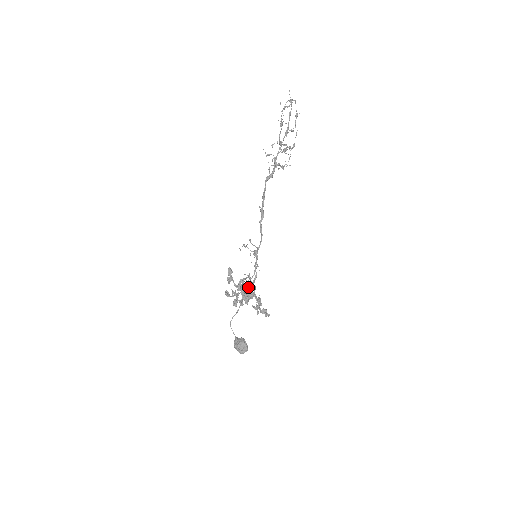
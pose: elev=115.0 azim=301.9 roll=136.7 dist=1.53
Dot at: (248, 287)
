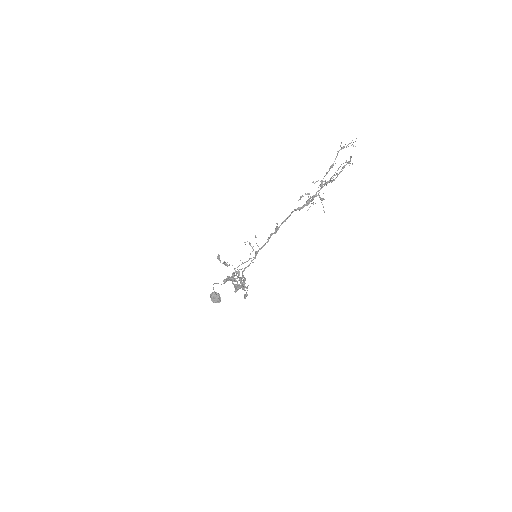
Dot at: occluded
